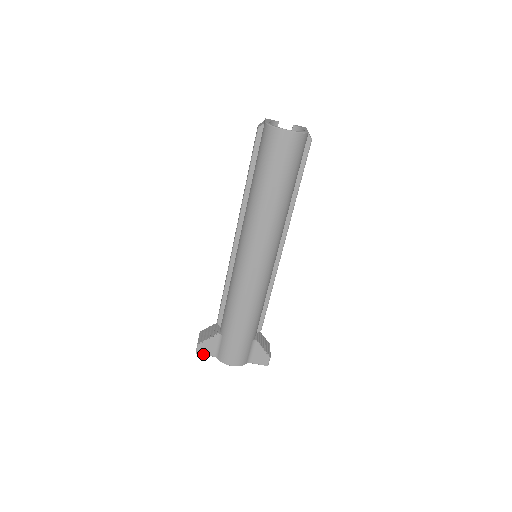
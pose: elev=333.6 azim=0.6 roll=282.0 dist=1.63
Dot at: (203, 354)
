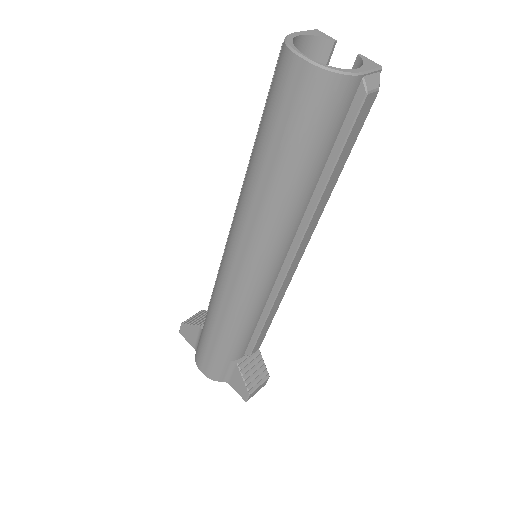
Dot at: (185, 338)
